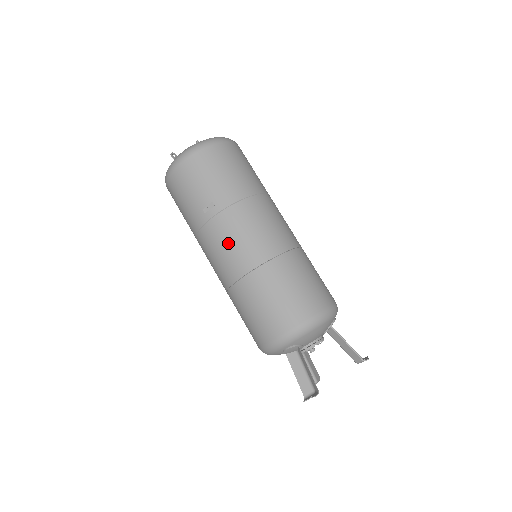
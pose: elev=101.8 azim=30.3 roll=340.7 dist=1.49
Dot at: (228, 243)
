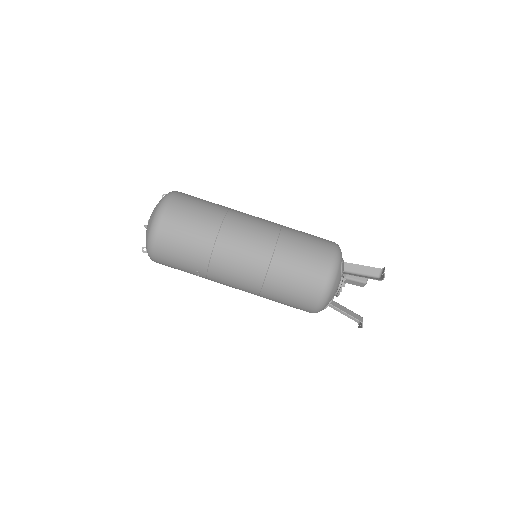
Dot at: (231, 285)
